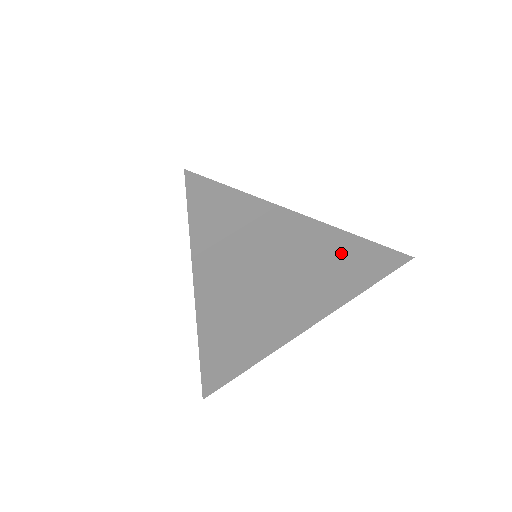
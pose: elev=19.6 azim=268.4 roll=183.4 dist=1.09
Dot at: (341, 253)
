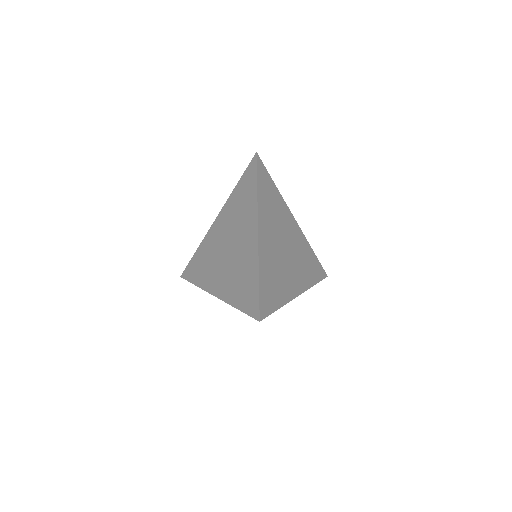
Dot at: (304, 246)
